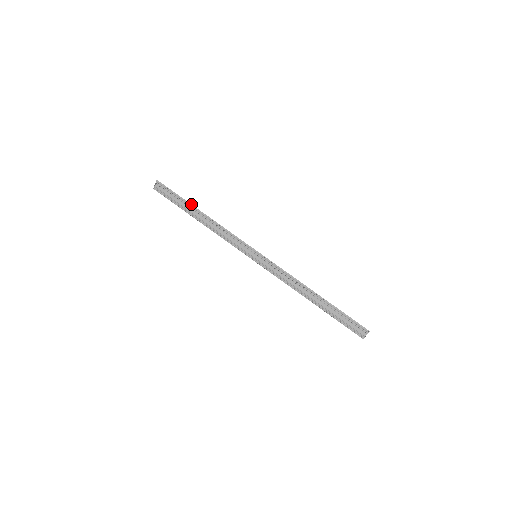
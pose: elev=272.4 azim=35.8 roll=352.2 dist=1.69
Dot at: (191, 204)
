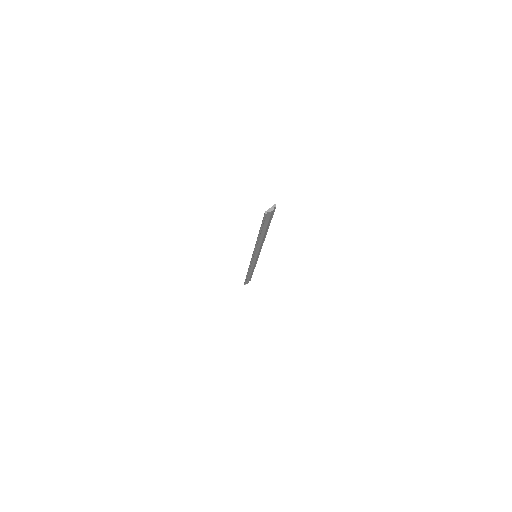
Dot at: occluded
